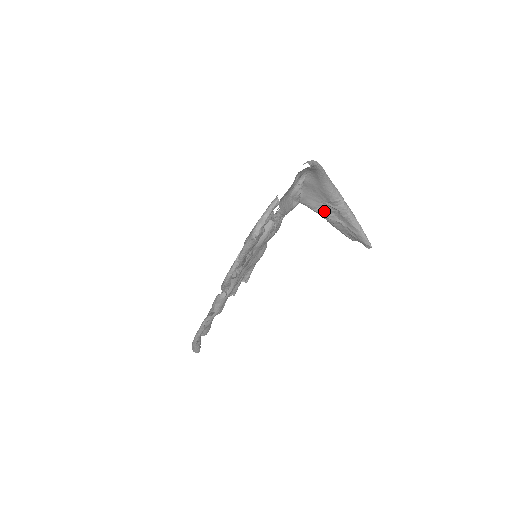
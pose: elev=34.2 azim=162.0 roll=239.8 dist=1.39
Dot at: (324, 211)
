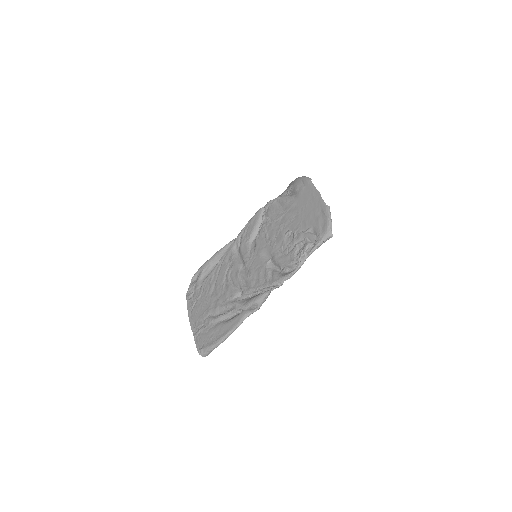
Dot at: occluded
